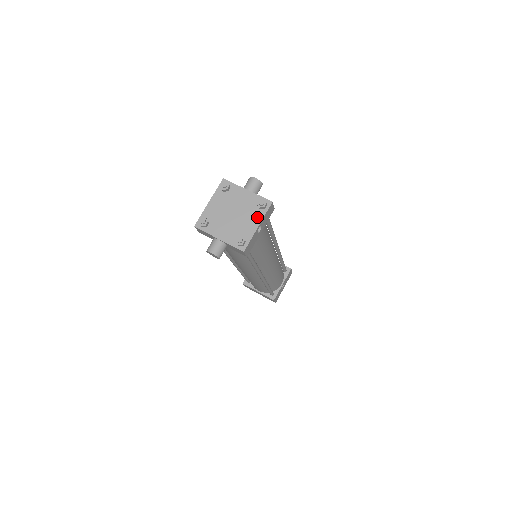
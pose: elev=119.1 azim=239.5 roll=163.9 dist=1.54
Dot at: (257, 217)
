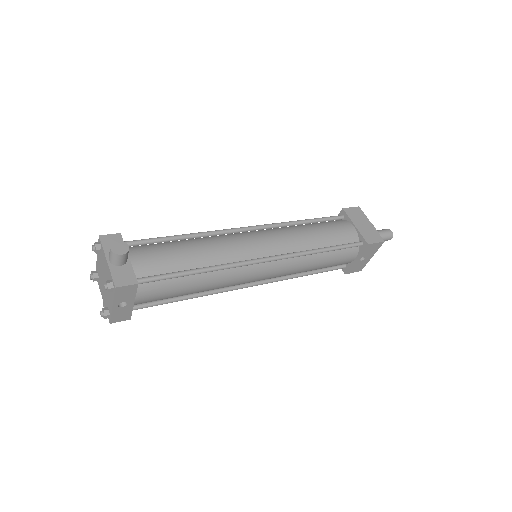
Dot at: (111, 296)
